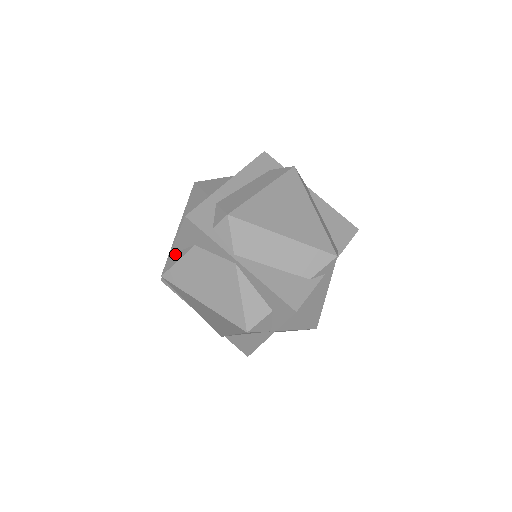
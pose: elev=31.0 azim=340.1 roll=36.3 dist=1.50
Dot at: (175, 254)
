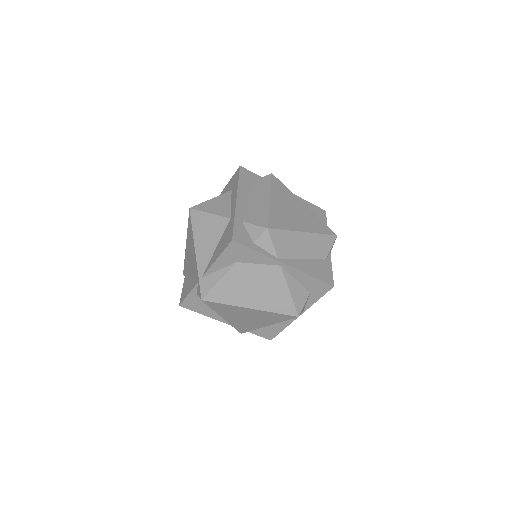
Dot at: (210, 276)
